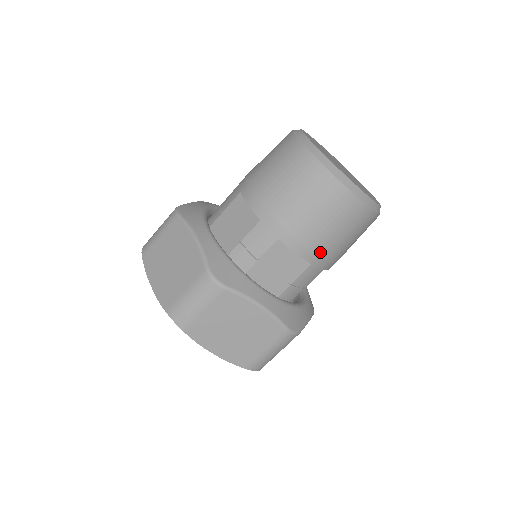
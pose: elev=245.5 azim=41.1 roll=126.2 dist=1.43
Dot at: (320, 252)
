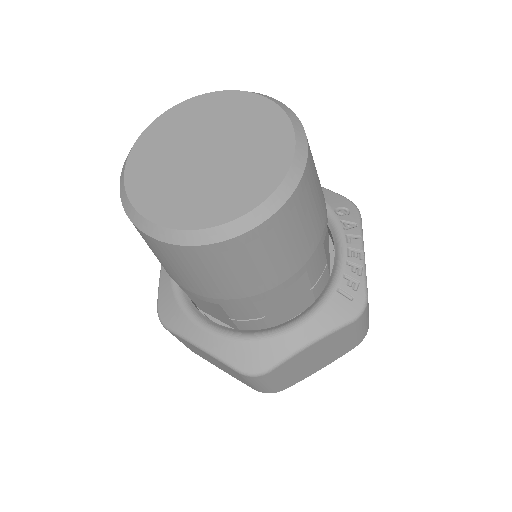
Dot at: (209, 294)
